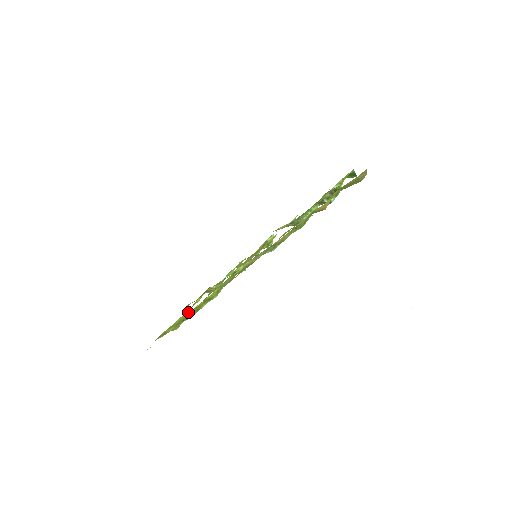
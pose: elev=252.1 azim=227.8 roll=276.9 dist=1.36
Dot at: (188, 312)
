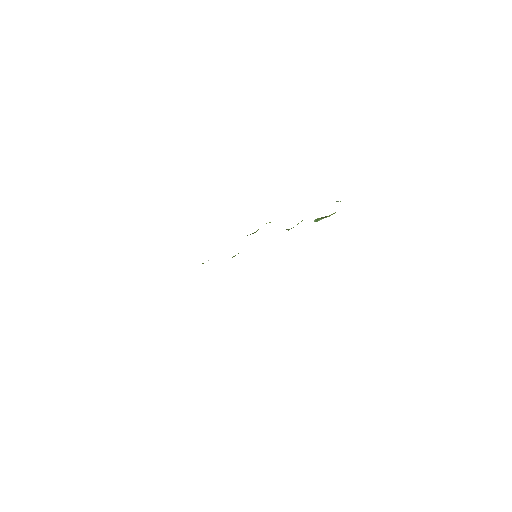
Dot at: occluded
